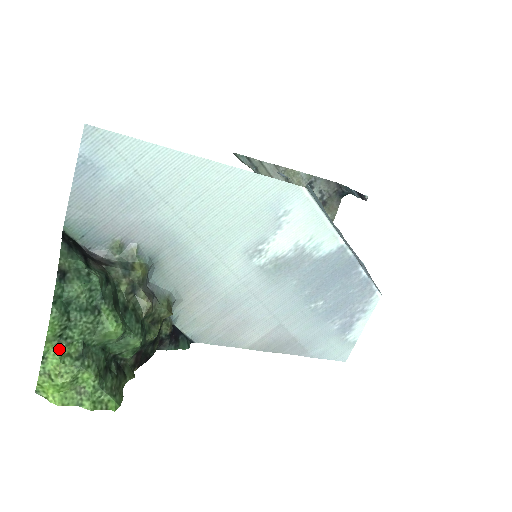
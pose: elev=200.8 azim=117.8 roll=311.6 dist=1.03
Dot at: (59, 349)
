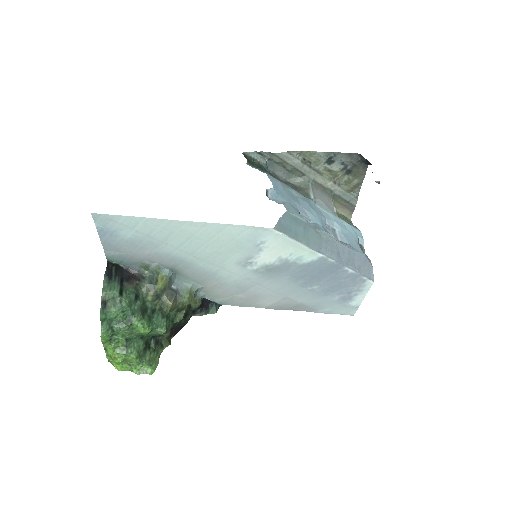
Dot at: (112, 346)
